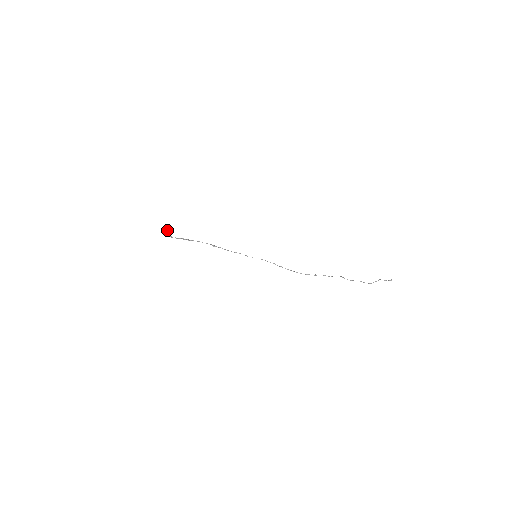
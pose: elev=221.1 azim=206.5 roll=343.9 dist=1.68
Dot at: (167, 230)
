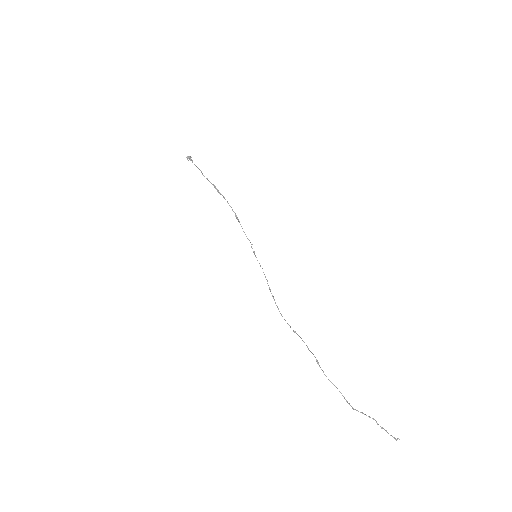
Dot at: (189, 156)
